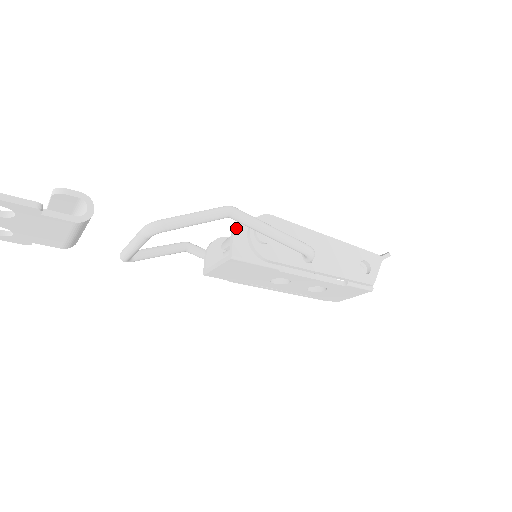
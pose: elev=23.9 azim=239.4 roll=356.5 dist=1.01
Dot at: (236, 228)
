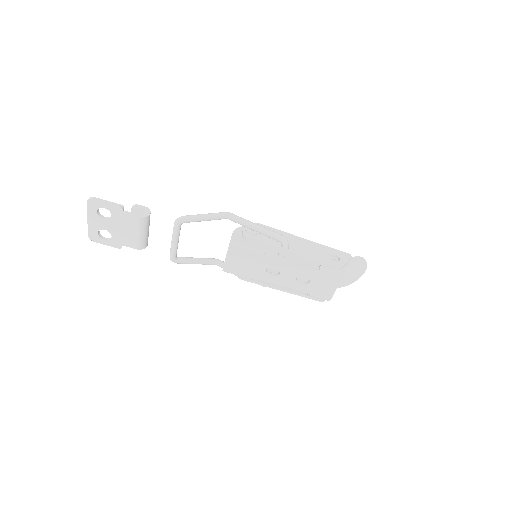
Dot at: (236, 230)
